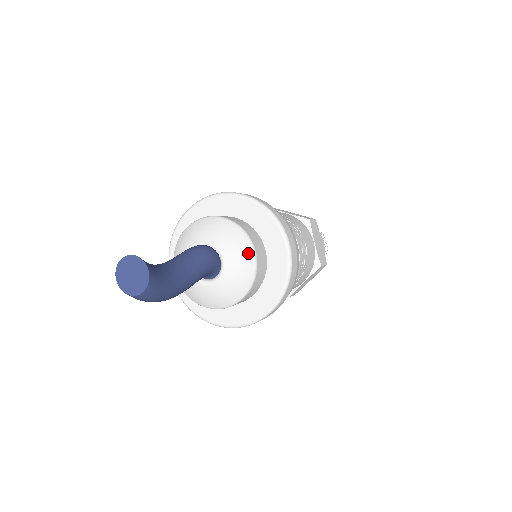
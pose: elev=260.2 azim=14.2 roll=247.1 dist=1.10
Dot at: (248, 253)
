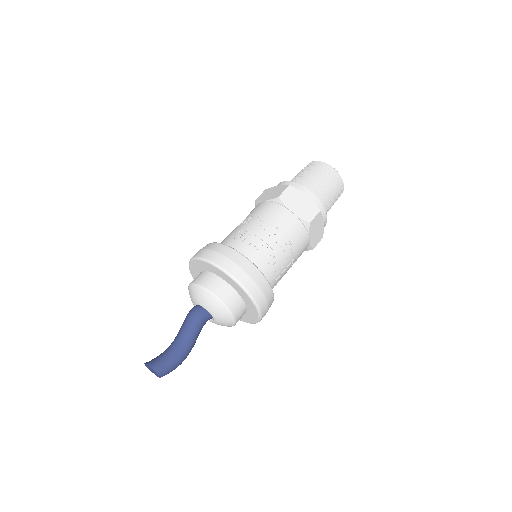
Dot at: (213, 300)
